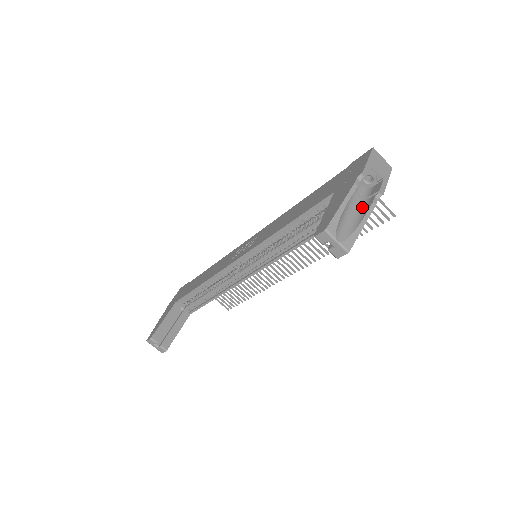
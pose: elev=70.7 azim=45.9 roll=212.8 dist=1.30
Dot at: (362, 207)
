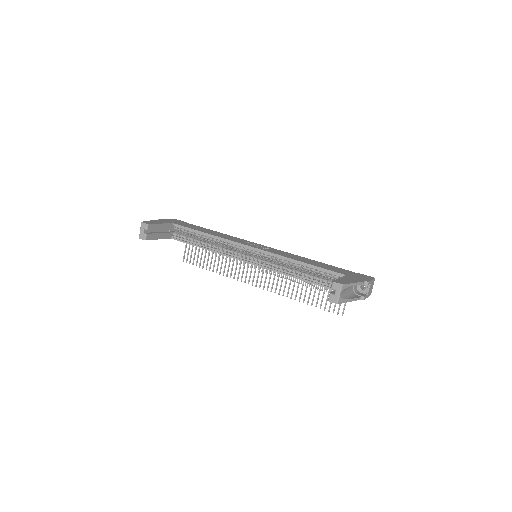
Dot at: (352, 294)
